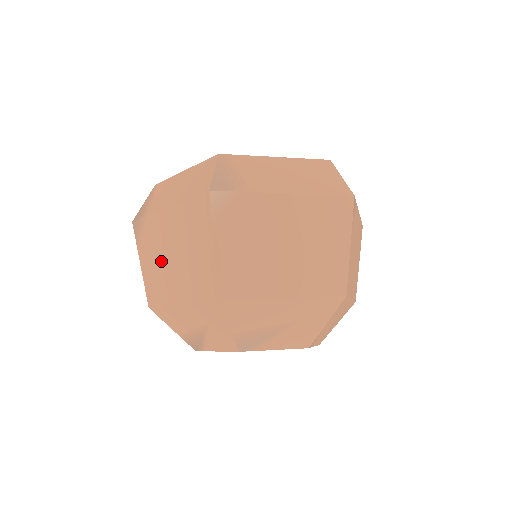
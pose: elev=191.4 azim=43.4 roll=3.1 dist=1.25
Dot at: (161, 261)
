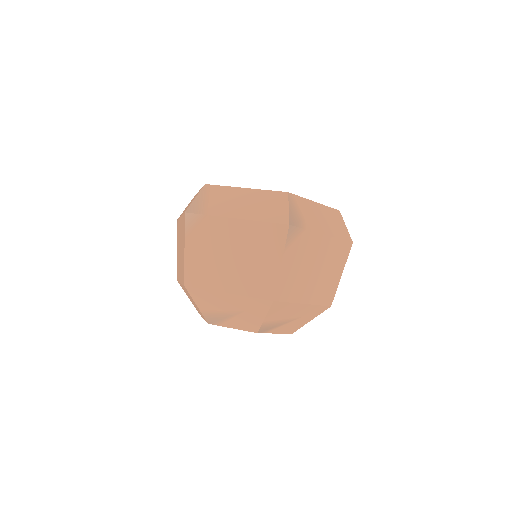
Dot at: (214, 256)
